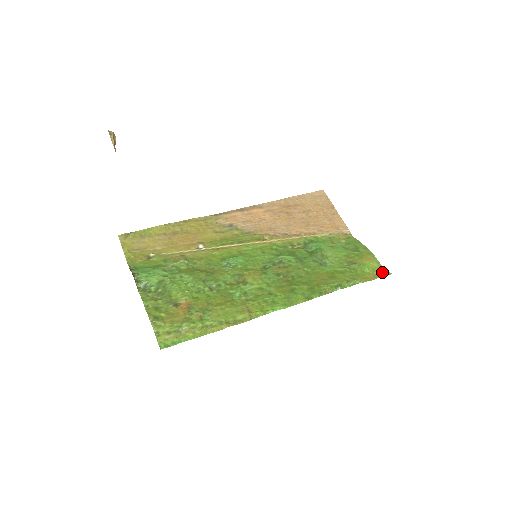
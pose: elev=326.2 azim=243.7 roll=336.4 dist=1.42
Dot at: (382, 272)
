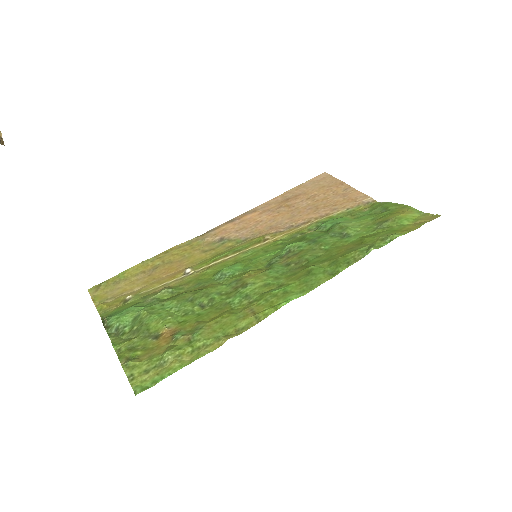
Dot at: (428, 218)
